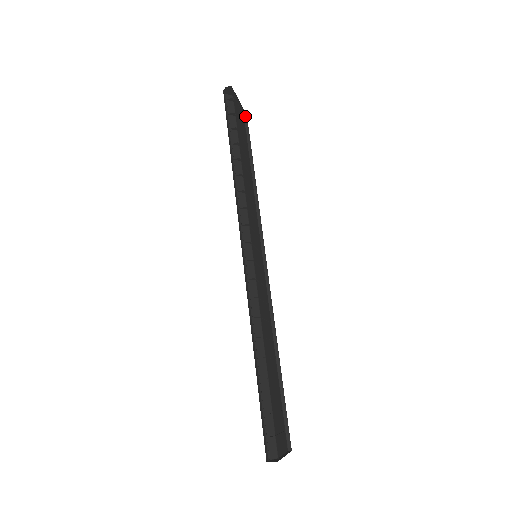
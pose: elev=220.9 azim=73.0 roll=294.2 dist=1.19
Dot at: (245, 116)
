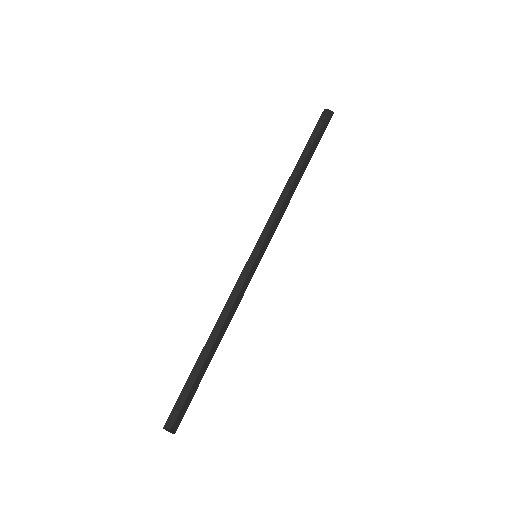
Dot at: occluded
